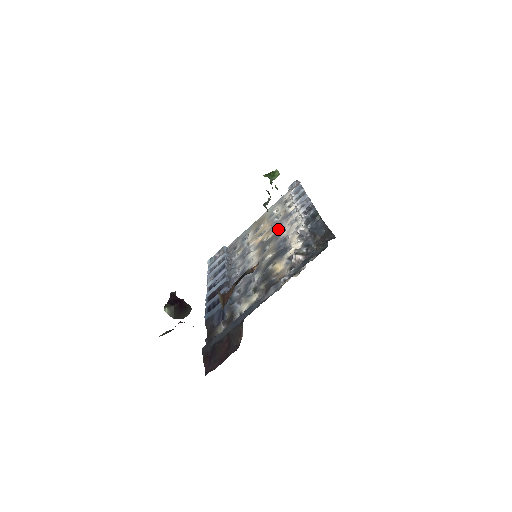
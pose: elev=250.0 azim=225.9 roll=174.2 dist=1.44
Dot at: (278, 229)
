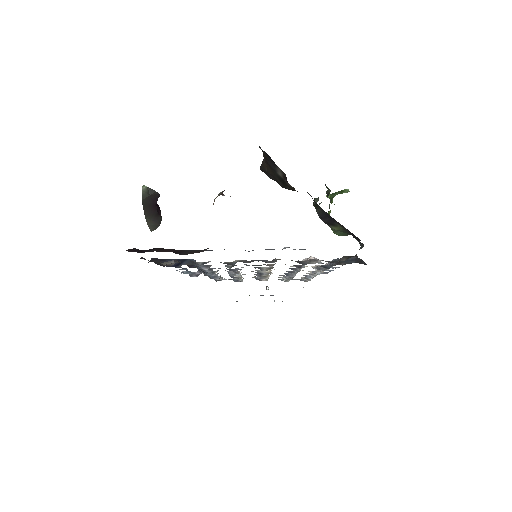
Dot at: occluded
